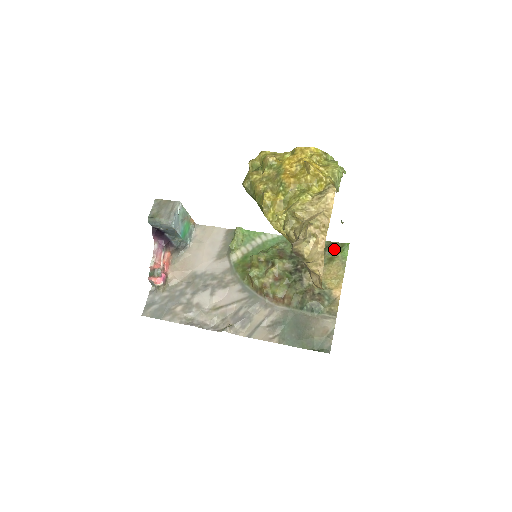
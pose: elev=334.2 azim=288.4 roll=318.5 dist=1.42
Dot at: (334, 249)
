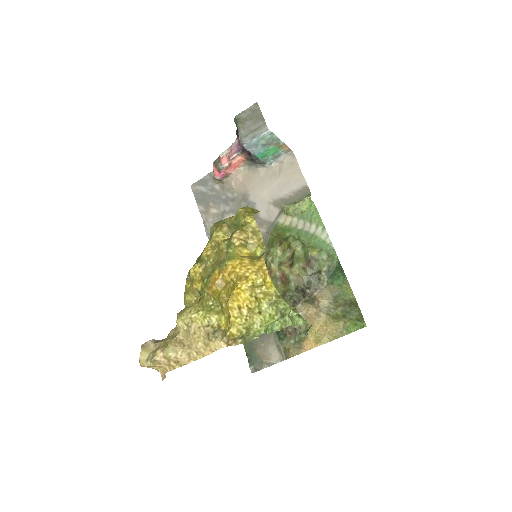
Dot at: (351, 313)
